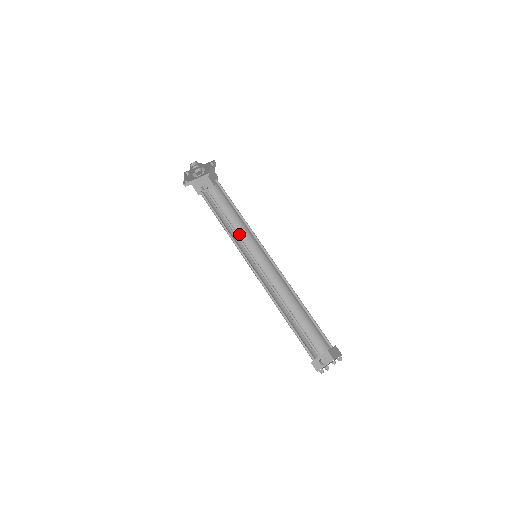
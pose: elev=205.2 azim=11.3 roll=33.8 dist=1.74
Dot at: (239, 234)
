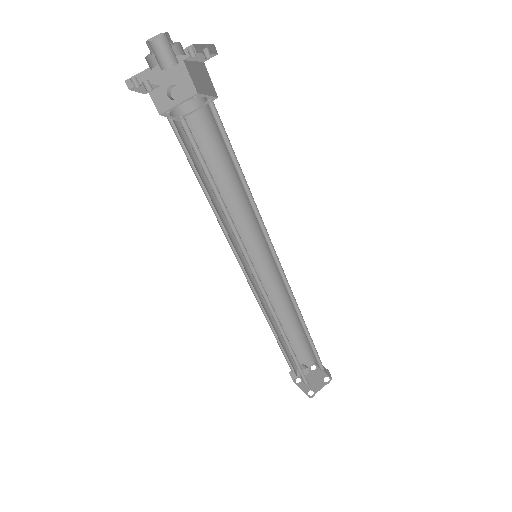
Dot at: (231, 205)
